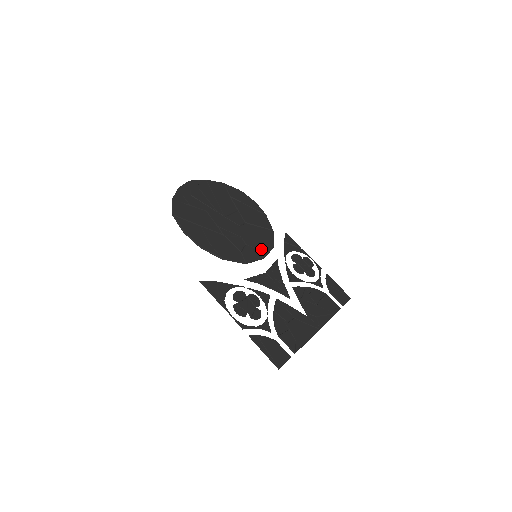
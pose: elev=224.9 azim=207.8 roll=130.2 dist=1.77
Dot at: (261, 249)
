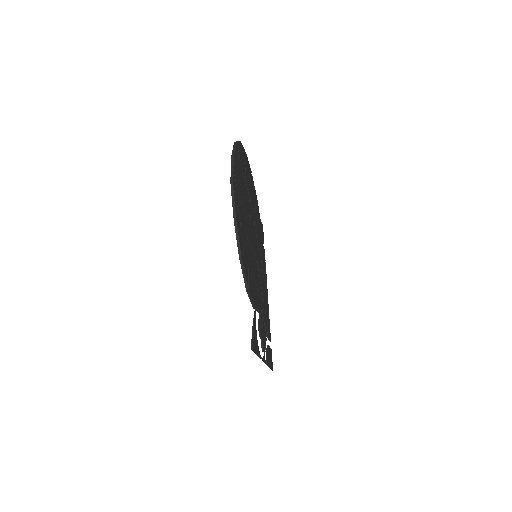
Dot at: (262, 247)
